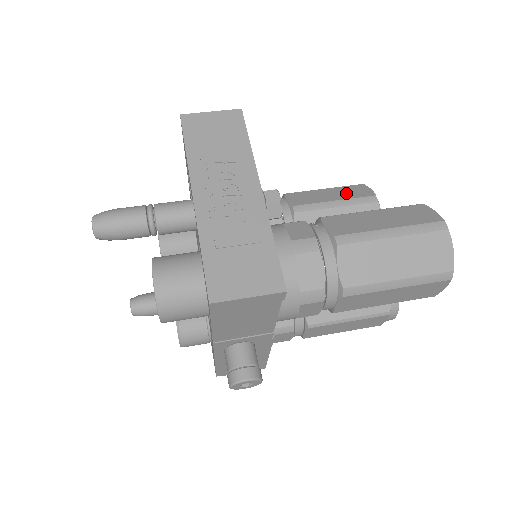
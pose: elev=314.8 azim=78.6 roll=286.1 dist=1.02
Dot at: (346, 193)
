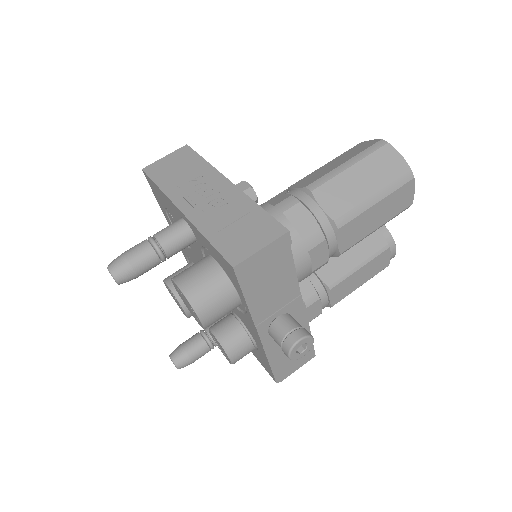
Dot at: occluded
